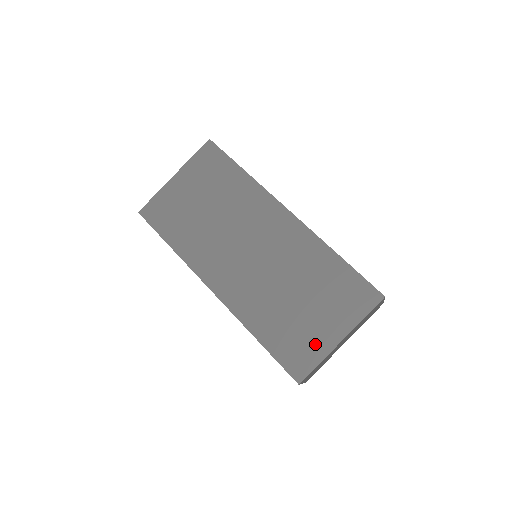
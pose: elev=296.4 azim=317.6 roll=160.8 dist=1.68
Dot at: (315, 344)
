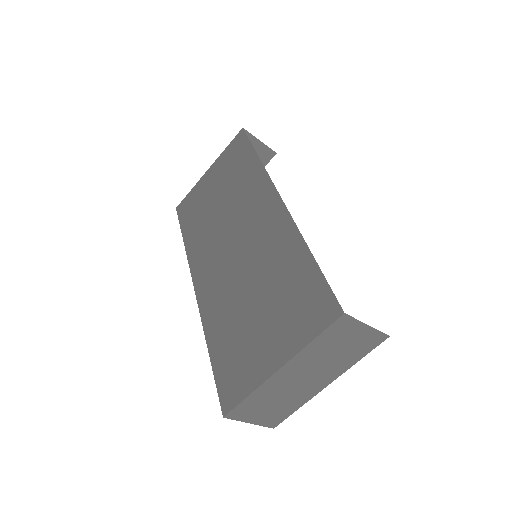
Dot at: (253, 367)
